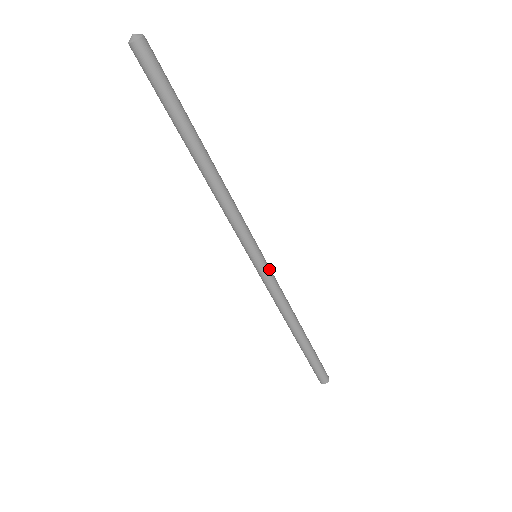
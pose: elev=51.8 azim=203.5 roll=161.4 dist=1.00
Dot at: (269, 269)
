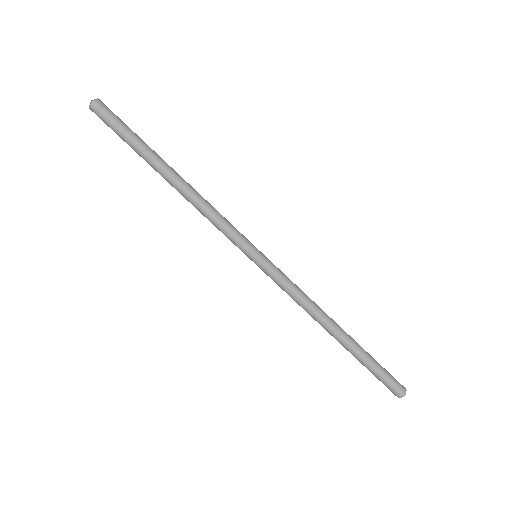
Dot at: (273, 265)
